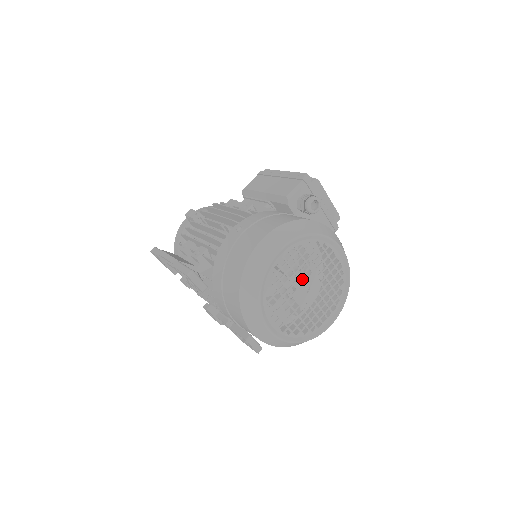
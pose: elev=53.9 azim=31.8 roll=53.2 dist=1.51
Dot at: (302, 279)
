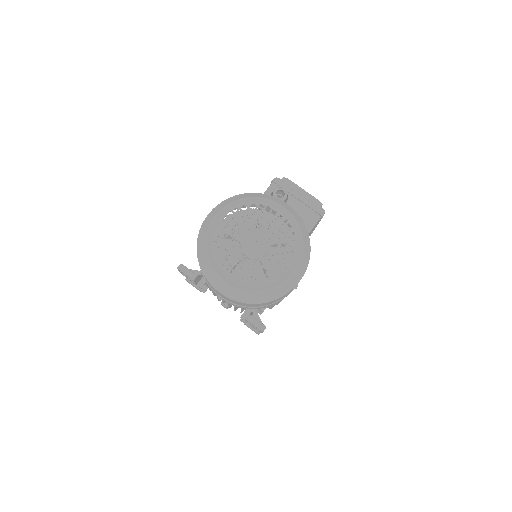
Dot at: (247, 236)
